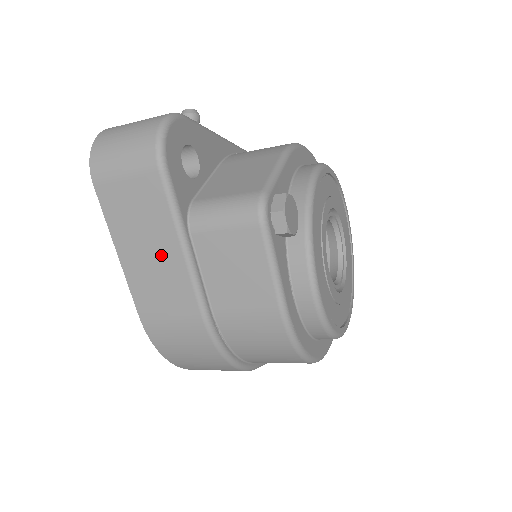
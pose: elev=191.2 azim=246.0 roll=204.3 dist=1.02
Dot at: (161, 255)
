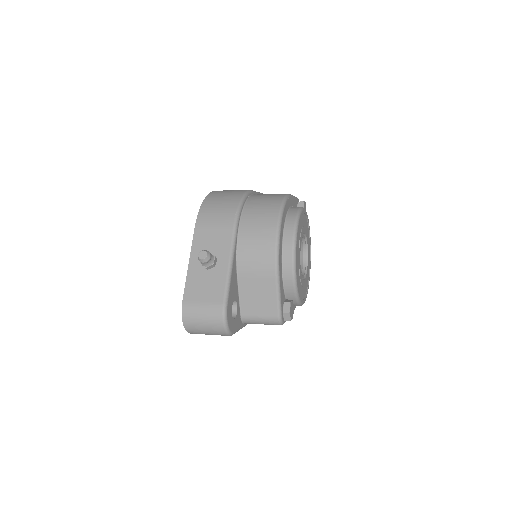
Dot at: occluded
